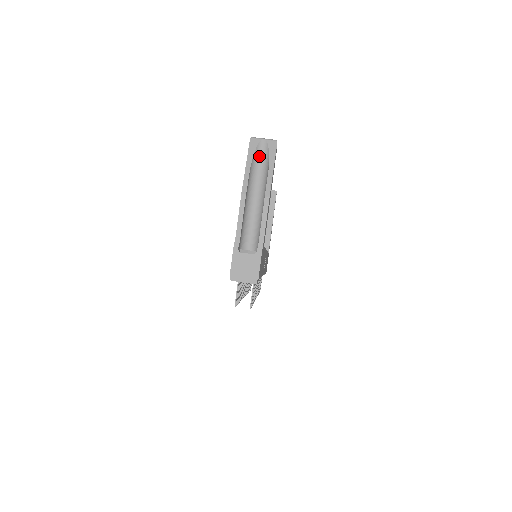
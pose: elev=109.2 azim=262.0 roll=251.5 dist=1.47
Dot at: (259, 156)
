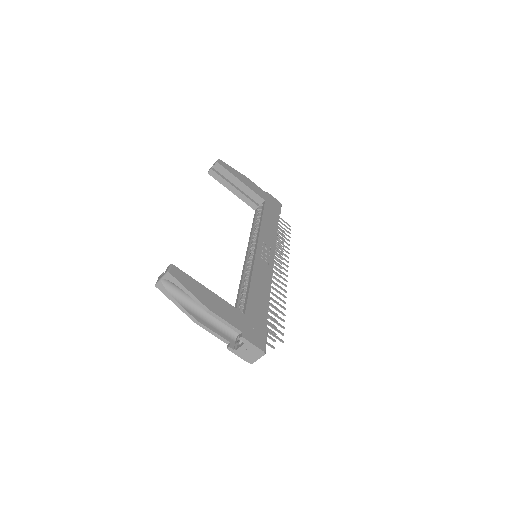
Dot at: (173, 289)
